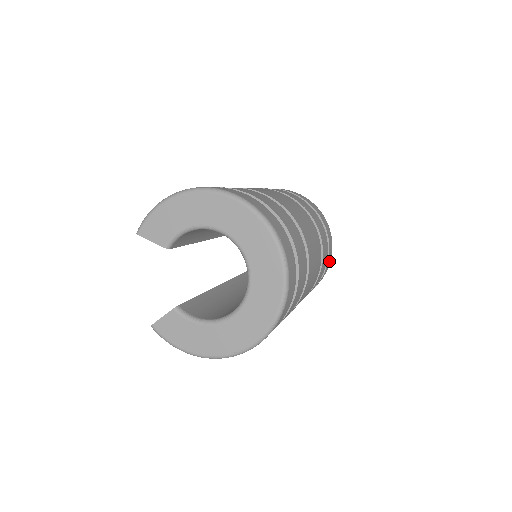
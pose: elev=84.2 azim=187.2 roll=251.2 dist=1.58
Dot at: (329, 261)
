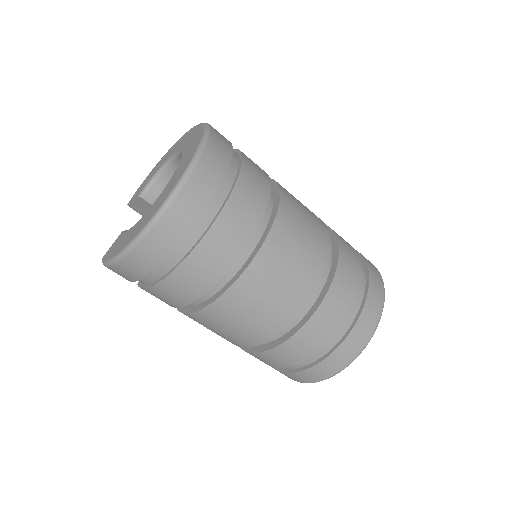
Dot at: (377, 296)
